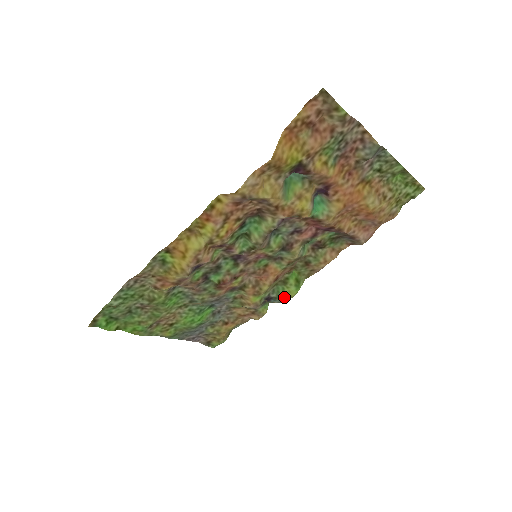
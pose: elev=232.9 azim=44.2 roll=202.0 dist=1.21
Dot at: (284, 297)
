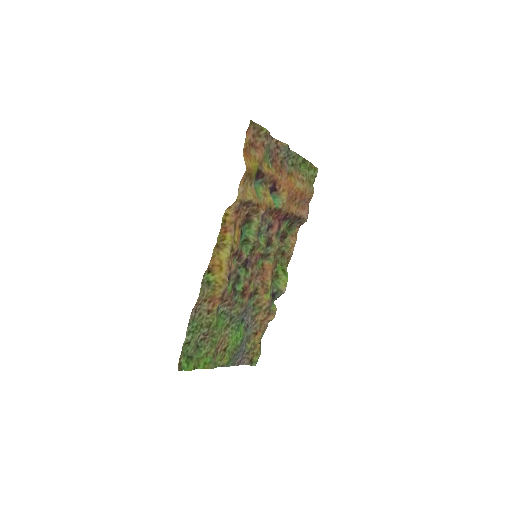
Dot at: (282, 287)
